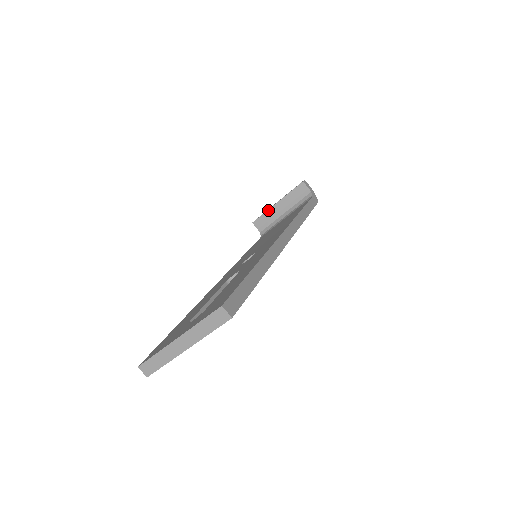
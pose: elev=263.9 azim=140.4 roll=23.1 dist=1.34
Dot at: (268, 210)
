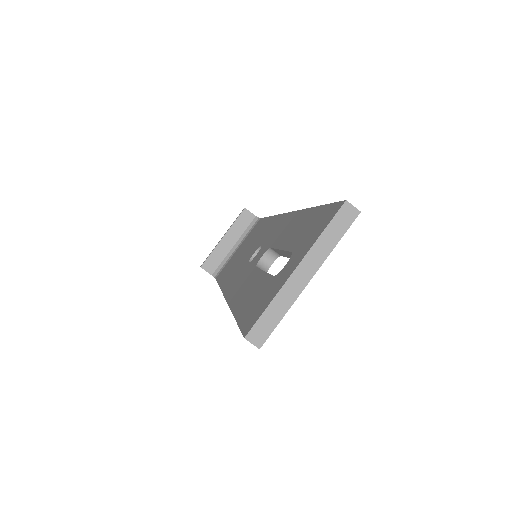
Dot at: (215, 248)
